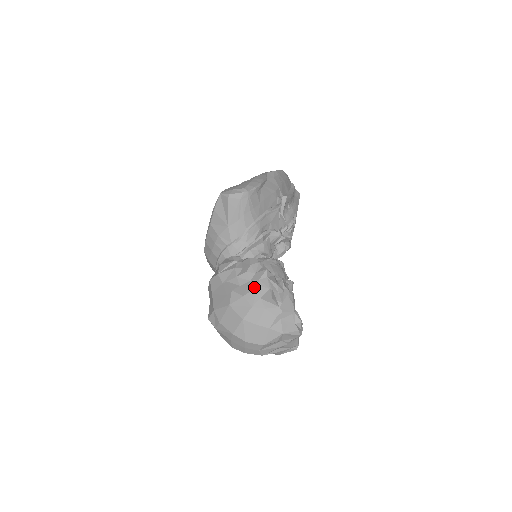
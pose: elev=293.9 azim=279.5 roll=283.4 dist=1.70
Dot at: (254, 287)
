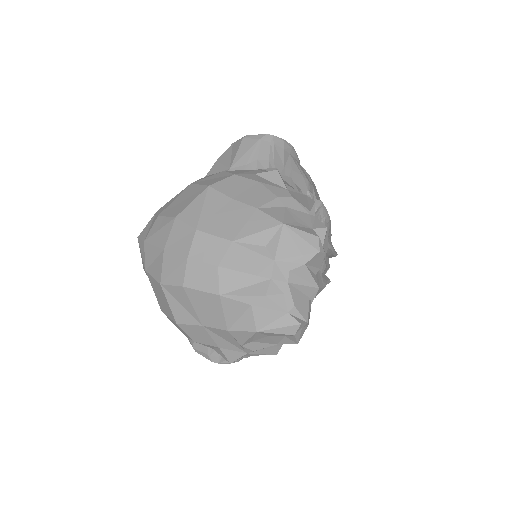
Dot at: (248, 170)
